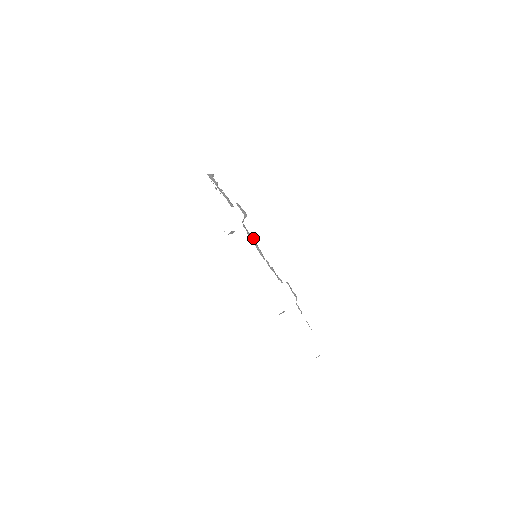
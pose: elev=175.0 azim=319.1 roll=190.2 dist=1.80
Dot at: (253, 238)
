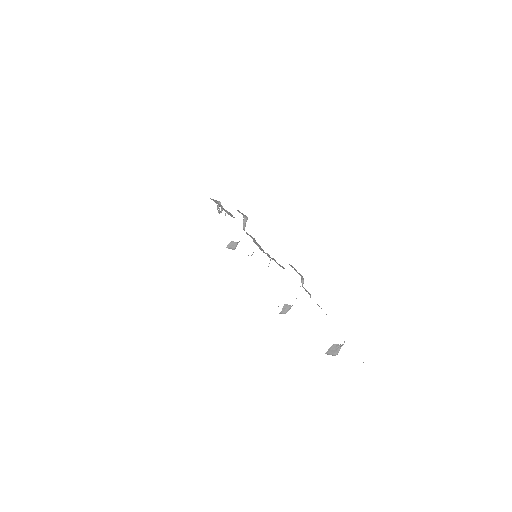
Dot at: occluded
